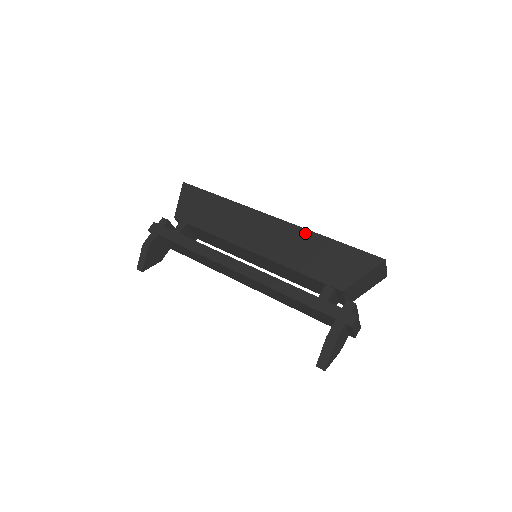
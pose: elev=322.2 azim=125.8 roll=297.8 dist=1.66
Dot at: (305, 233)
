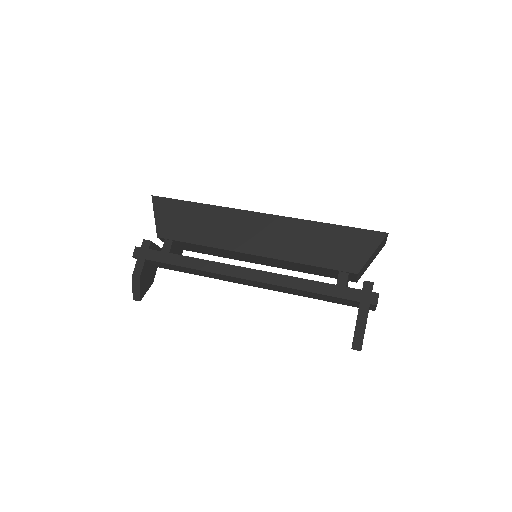
Dot at: (302, 224)
